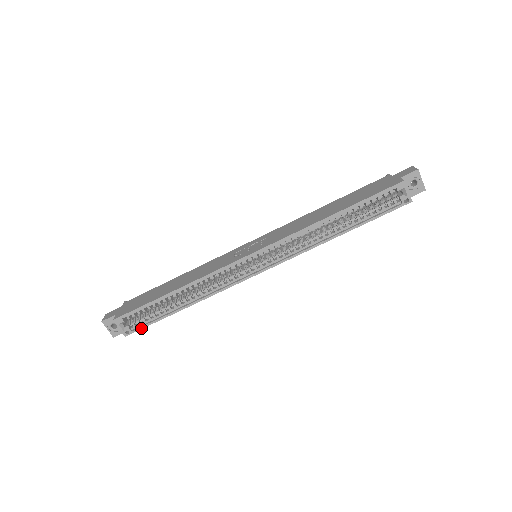
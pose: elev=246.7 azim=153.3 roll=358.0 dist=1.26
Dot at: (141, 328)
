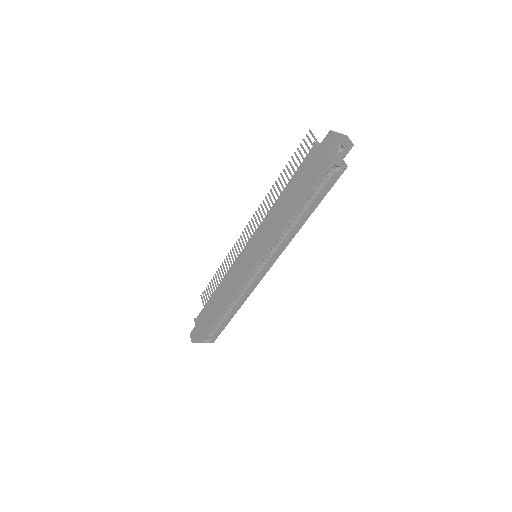
Dot at: (218, 335)
